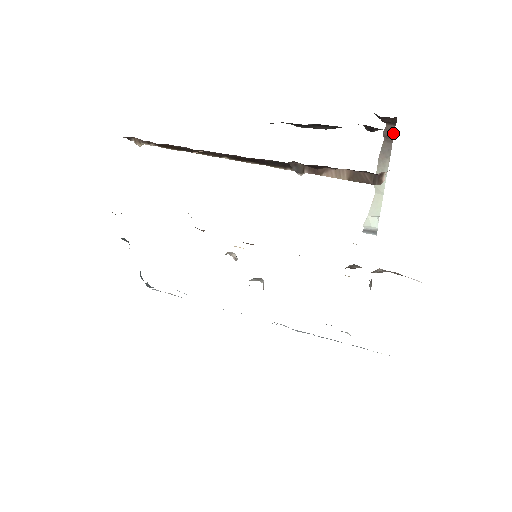
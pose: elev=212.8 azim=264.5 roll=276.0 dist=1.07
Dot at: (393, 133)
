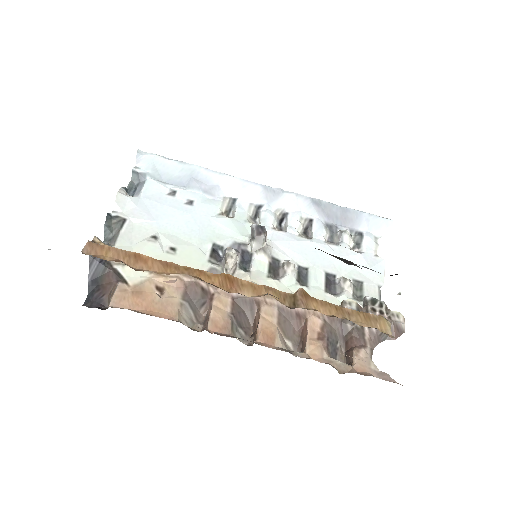
Dot at: occluded
